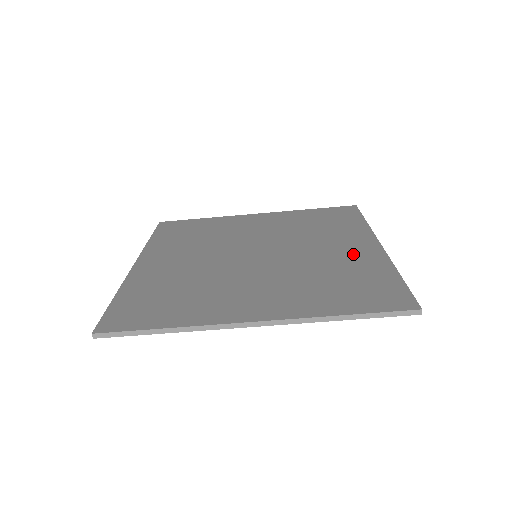
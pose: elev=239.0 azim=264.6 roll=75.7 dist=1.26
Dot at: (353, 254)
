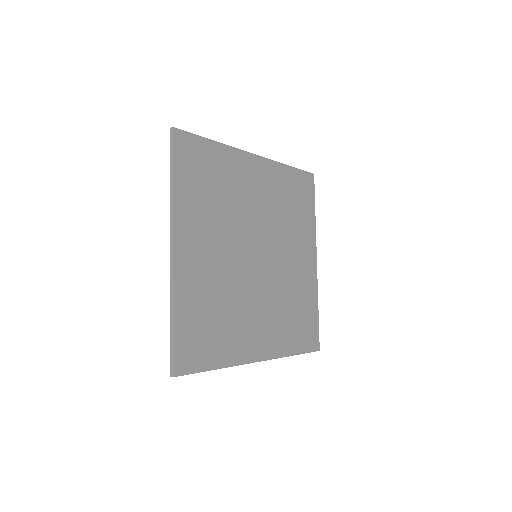
Dot at: (304, 274)
